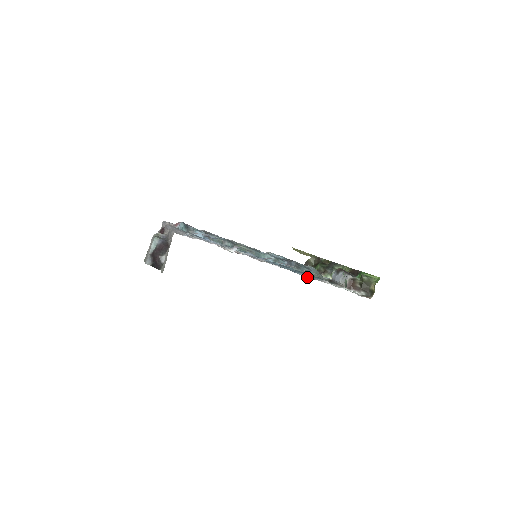
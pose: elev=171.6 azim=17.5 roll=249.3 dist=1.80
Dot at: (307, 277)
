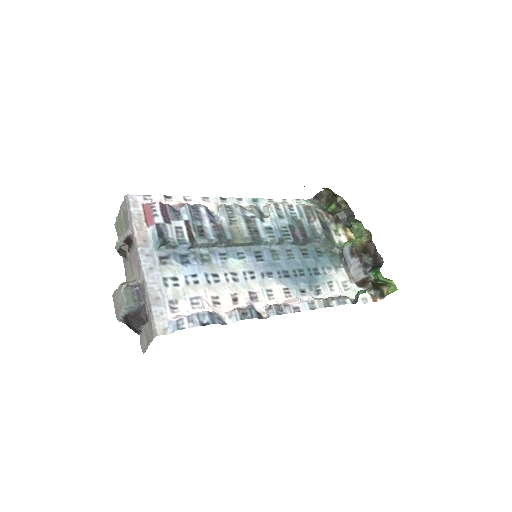
Dot at: (314, 290)
